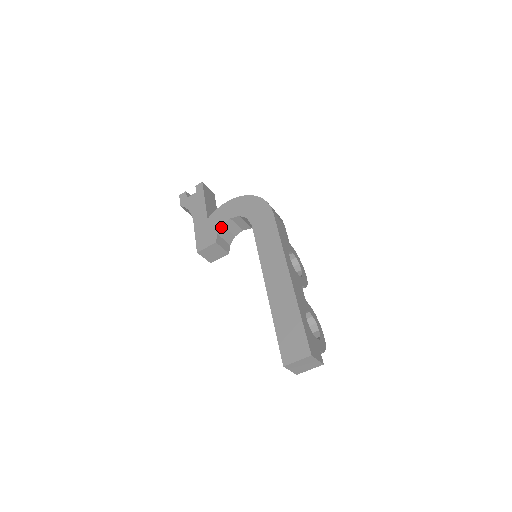
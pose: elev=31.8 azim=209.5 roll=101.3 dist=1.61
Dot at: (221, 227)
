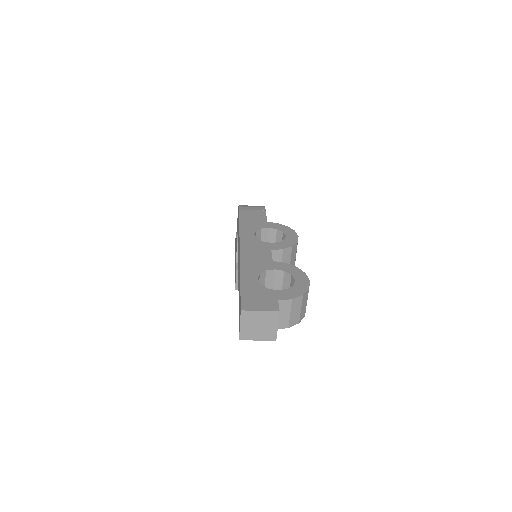
Dot at: (237, 255)
